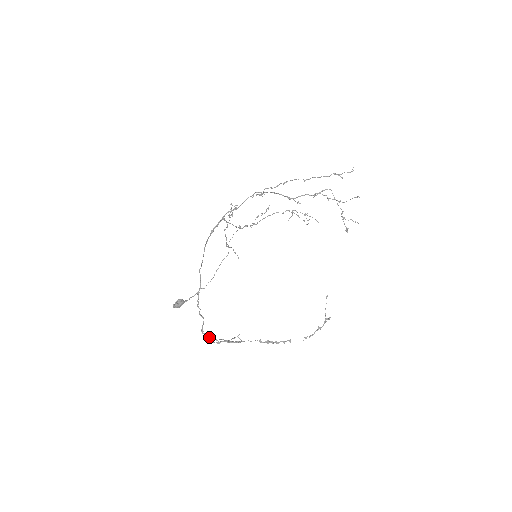
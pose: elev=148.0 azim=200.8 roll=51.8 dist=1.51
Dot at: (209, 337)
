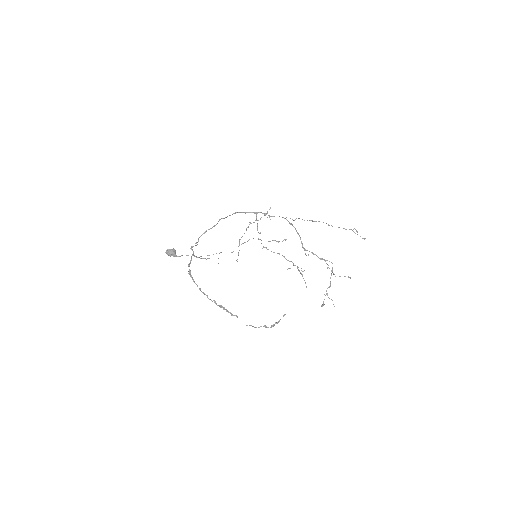
Dot at: (193, 254)
